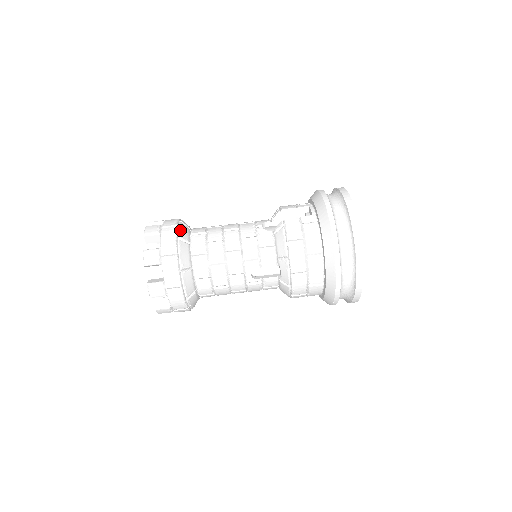
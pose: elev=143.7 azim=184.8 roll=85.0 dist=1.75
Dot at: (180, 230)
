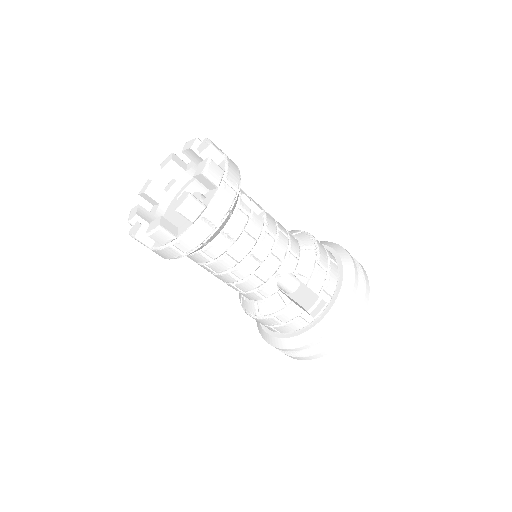
Dot at: (215, 234)
